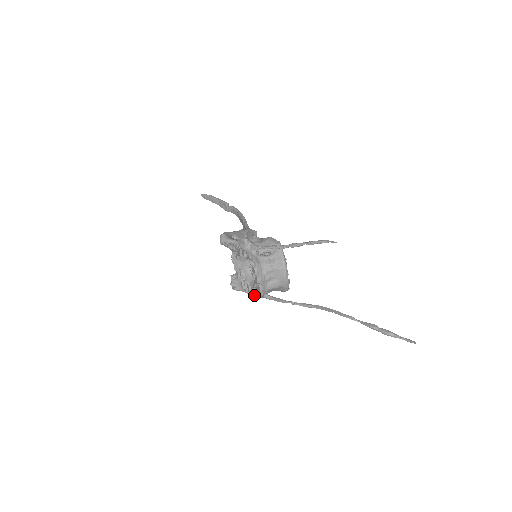
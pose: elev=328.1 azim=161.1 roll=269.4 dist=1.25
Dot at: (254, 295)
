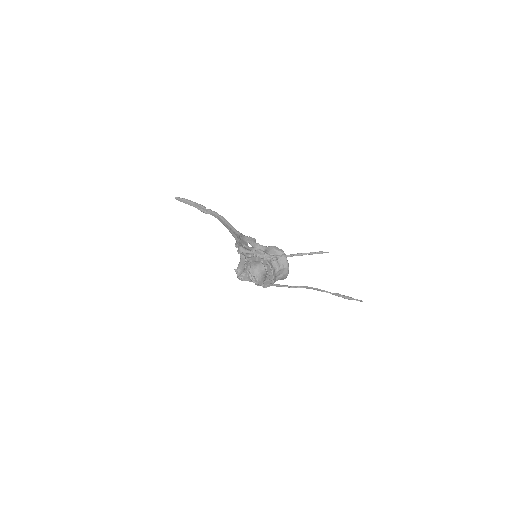
Dot at: (262, 285)
